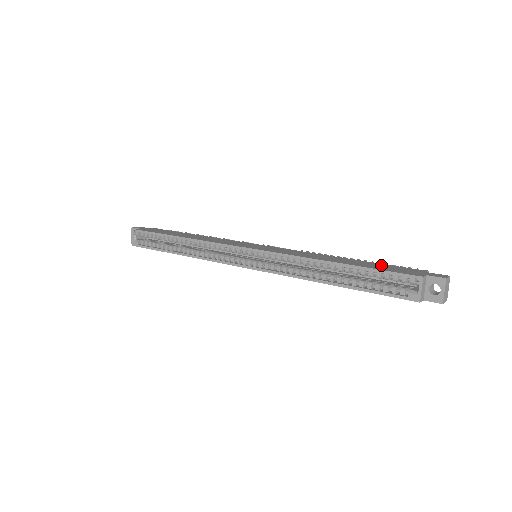
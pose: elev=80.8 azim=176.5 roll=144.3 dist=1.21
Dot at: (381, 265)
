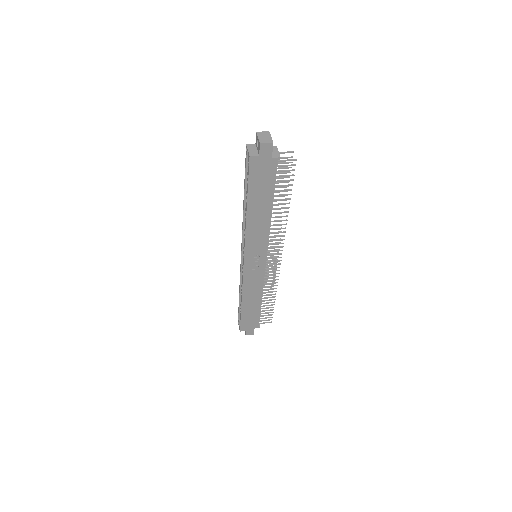
Dot at: occluded
